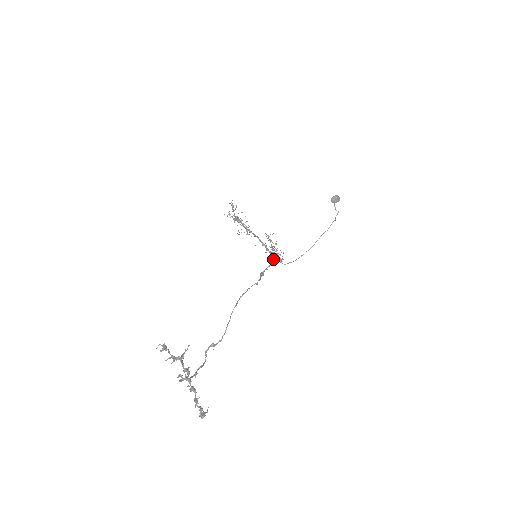
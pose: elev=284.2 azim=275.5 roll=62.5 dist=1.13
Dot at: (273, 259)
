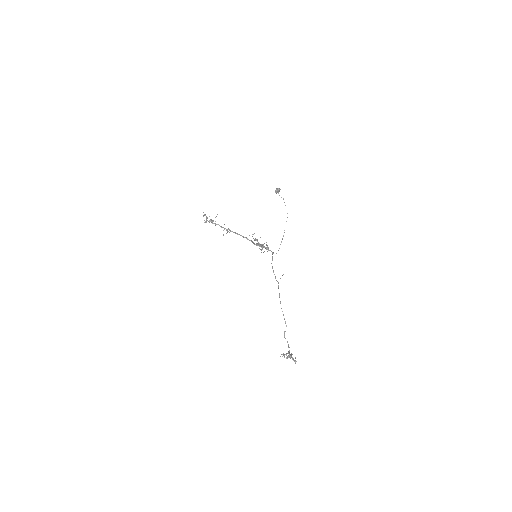
Dot at: occluded
